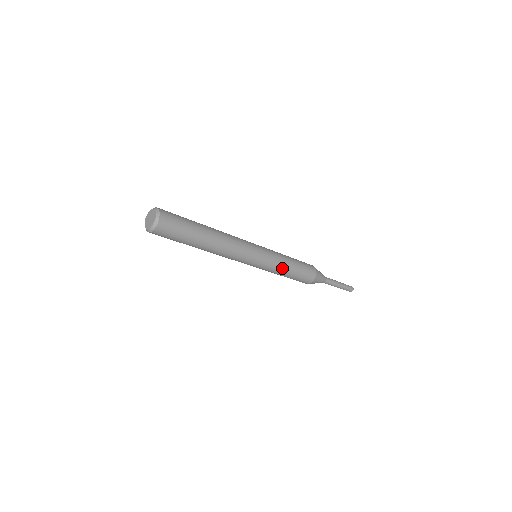
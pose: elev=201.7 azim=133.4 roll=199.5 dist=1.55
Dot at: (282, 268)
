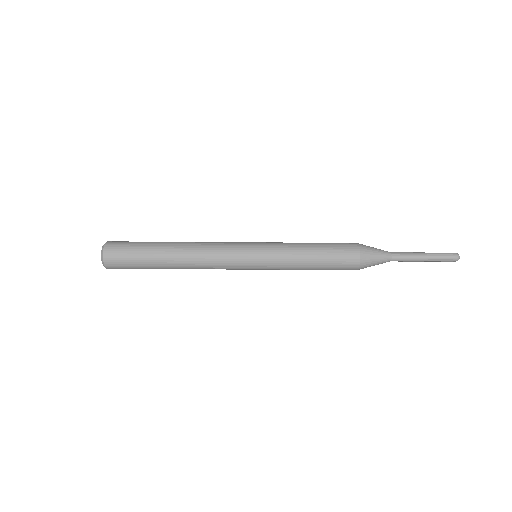
Dot at: (293, 269)
